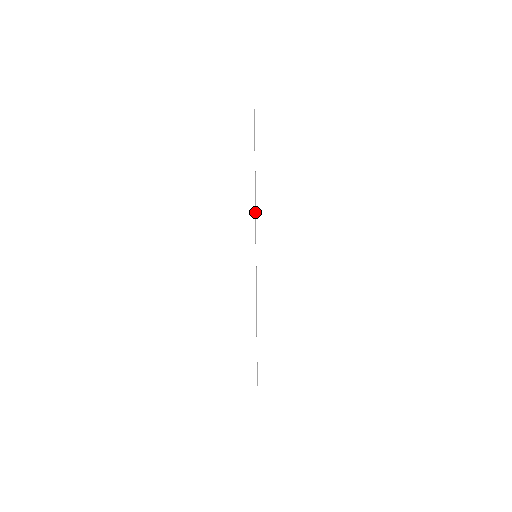
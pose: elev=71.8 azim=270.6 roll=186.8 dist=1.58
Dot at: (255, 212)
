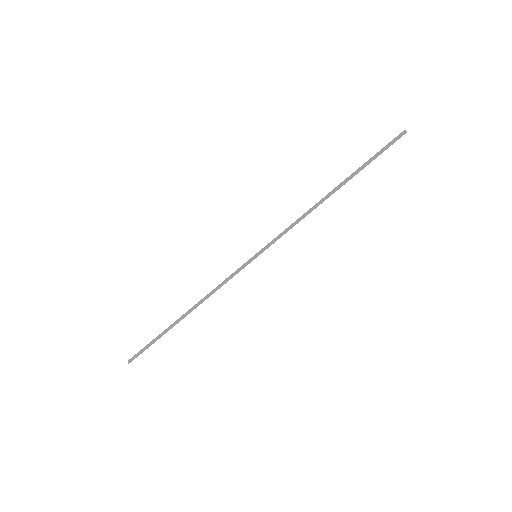
Dot at: (301, 219)
